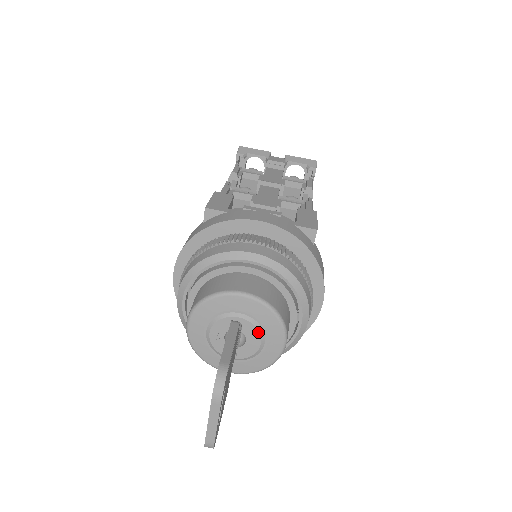
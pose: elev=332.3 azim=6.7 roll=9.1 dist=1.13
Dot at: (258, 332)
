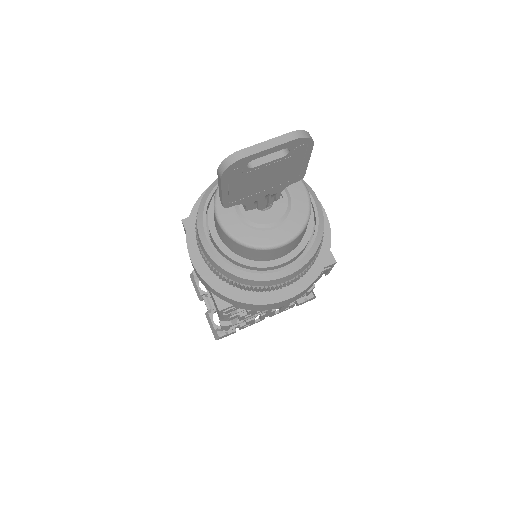
Dot at: (283, 214)
